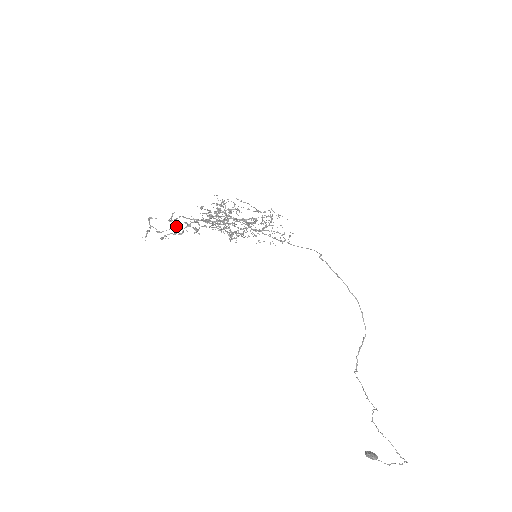
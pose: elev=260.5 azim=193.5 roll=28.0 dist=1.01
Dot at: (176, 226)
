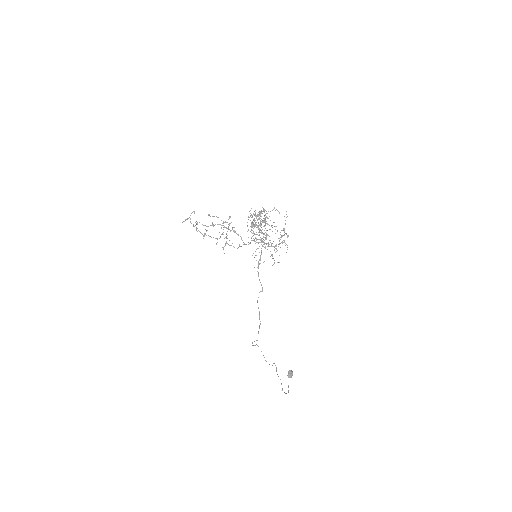
Dot at: (196, 227)
